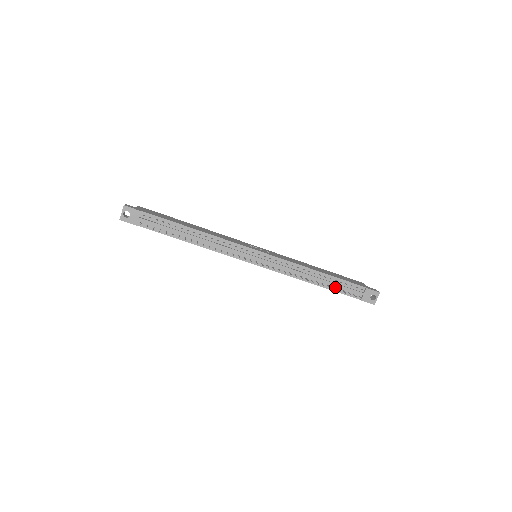
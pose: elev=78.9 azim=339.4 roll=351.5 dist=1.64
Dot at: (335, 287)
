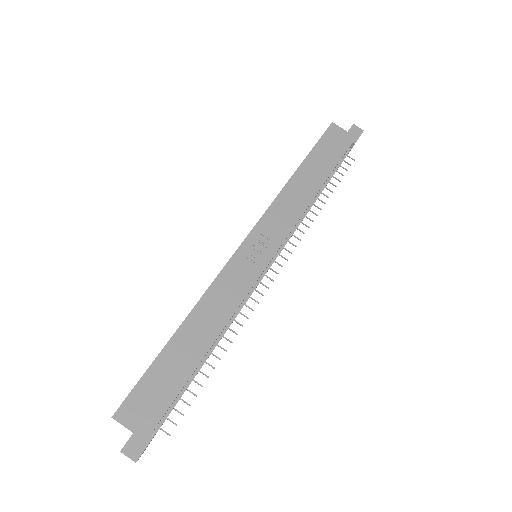
Dot at: (329, 177)
